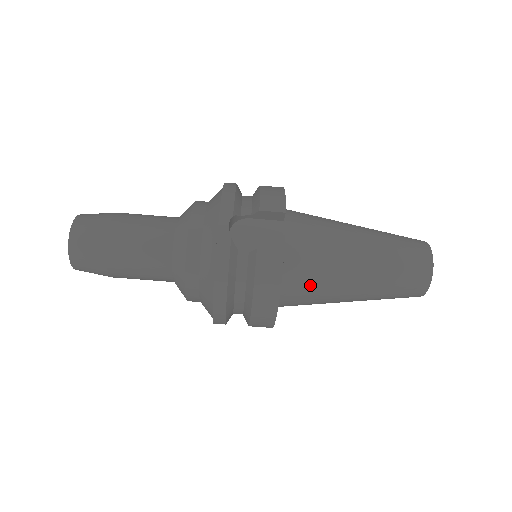
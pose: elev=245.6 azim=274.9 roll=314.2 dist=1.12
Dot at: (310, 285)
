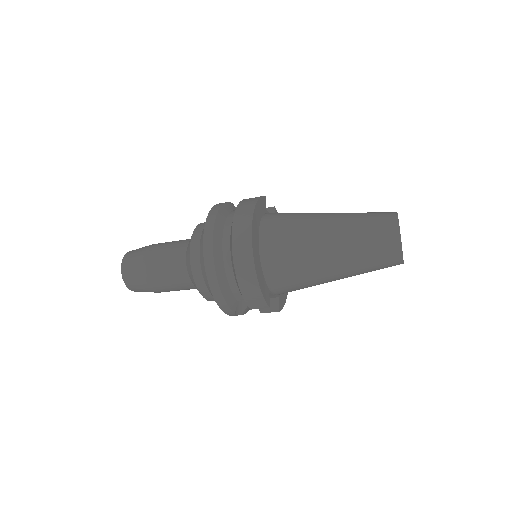
Dot at: occluded
